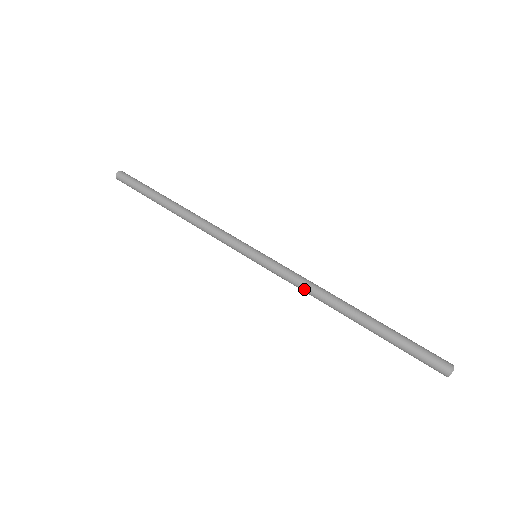
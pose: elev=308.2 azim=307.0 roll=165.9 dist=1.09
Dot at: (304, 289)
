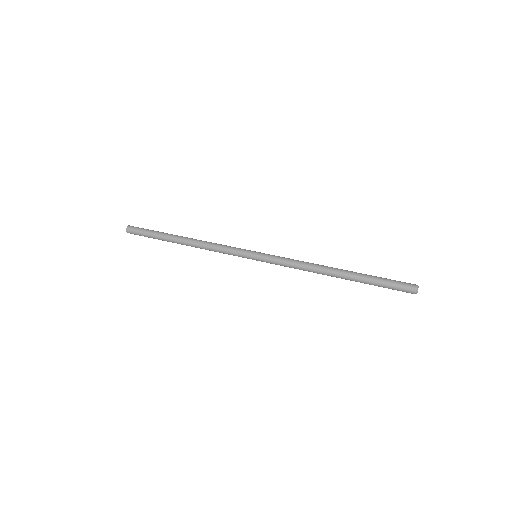
Dot at: (300, 263)
